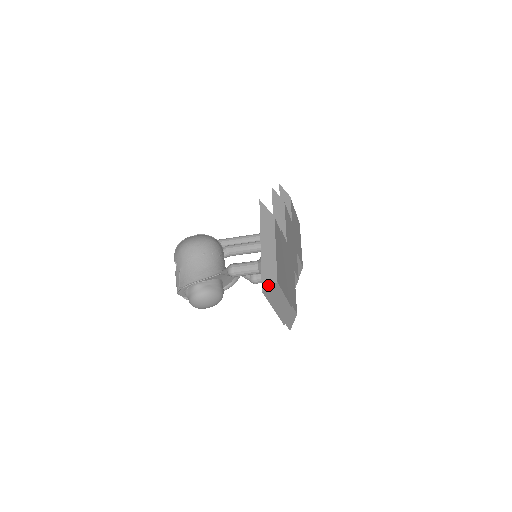
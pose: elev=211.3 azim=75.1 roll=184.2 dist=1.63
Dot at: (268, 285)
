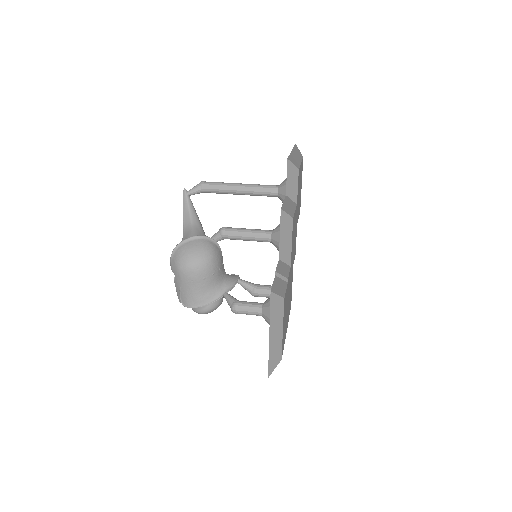
Dot at: (273, 369)
